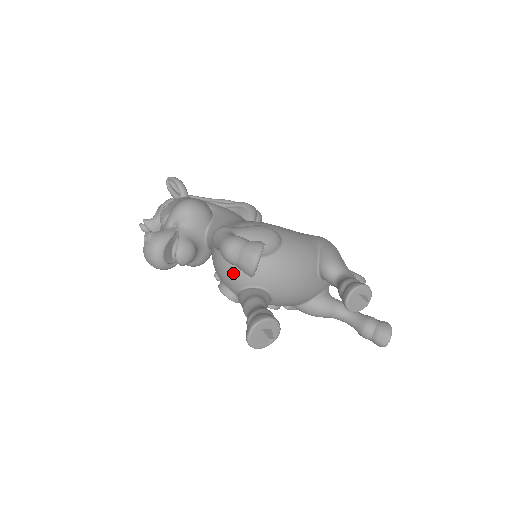
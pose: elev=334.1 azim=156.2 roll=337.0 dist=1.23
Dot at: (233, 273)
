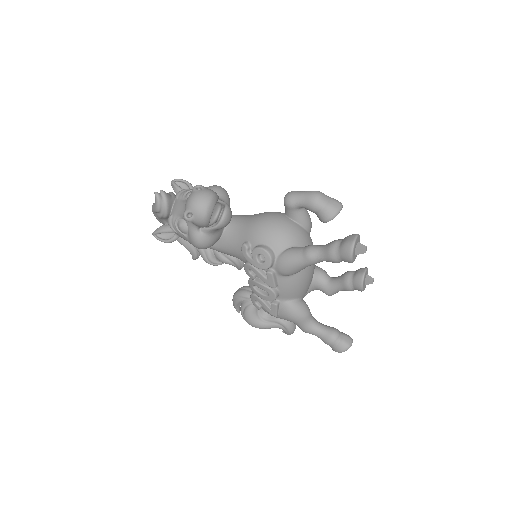
Dot at: (287, 231)
